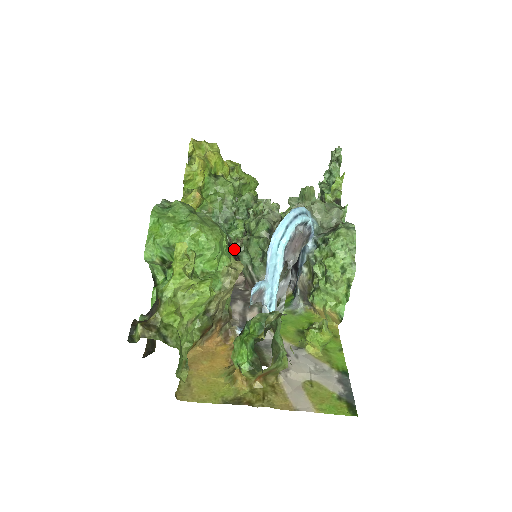
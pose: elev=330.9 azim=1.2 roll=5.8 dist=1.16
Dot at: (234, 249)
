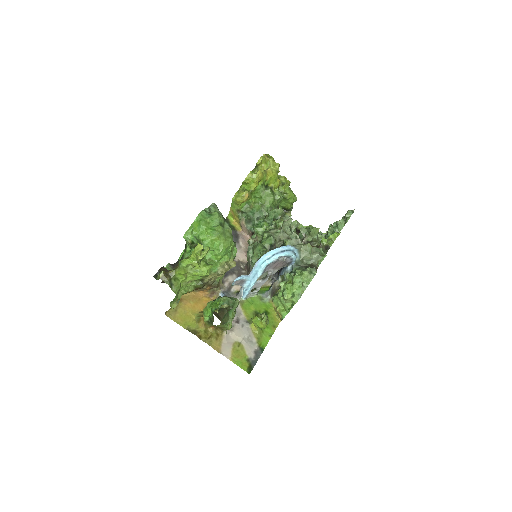
Dot at: (249, 242)
